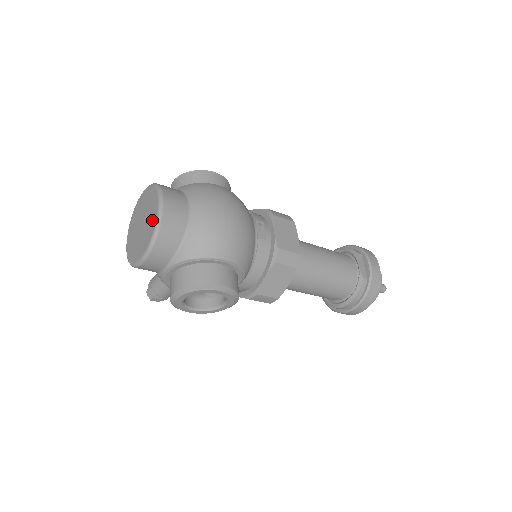
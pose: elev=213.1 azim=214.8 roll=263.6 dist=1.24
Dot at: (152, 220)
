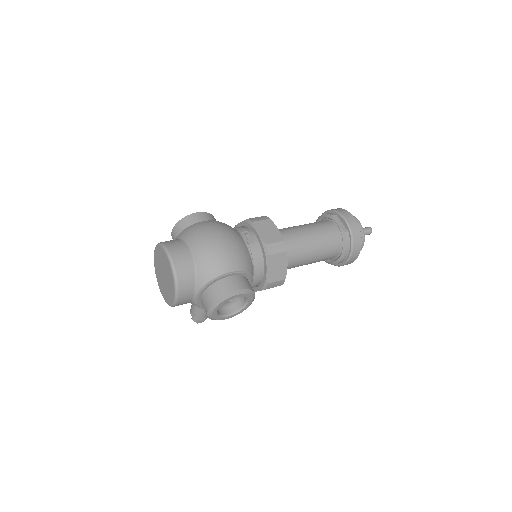
Dot at: (169, 269)
